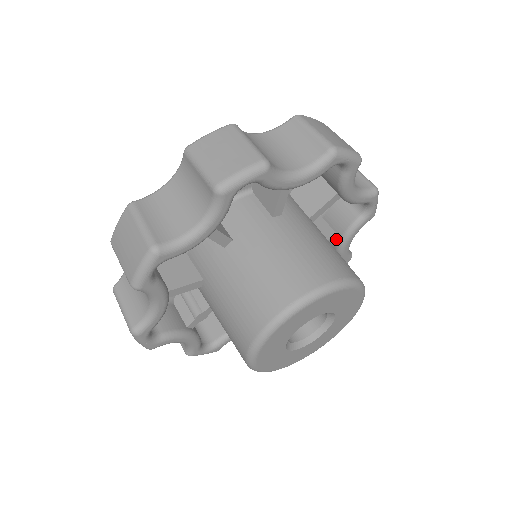
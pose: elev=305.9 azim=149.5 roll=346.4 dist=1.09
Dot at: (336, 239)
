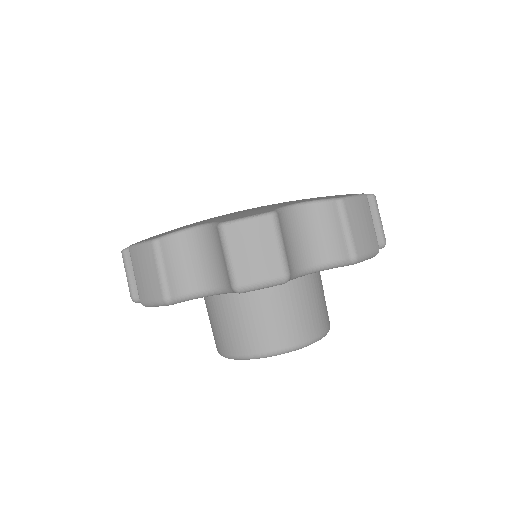
Dot at: occluded
